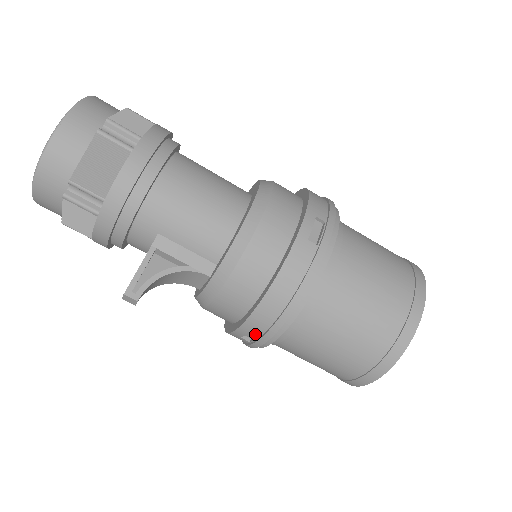
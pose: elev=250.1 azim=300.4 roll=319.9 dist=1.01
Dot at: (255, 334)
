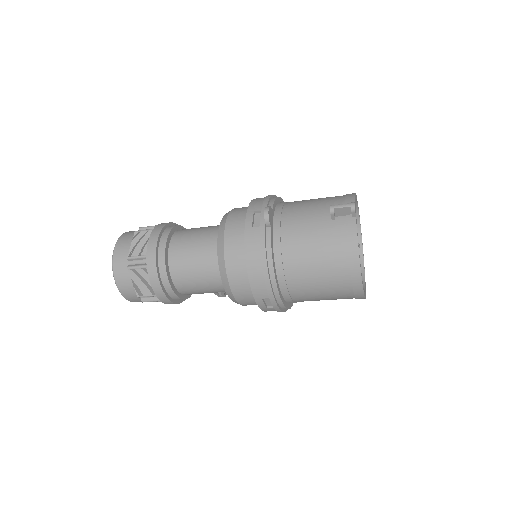
Dot at: occluded
